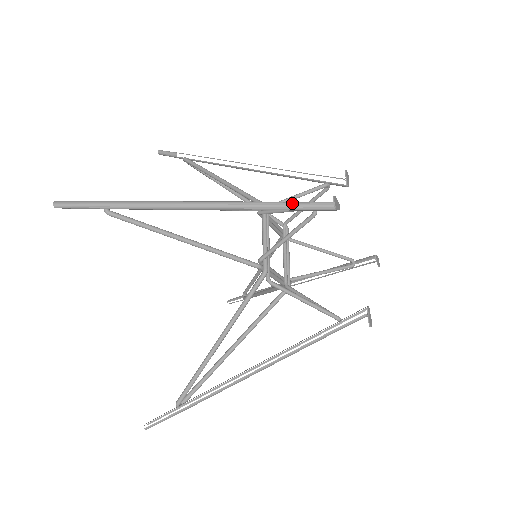
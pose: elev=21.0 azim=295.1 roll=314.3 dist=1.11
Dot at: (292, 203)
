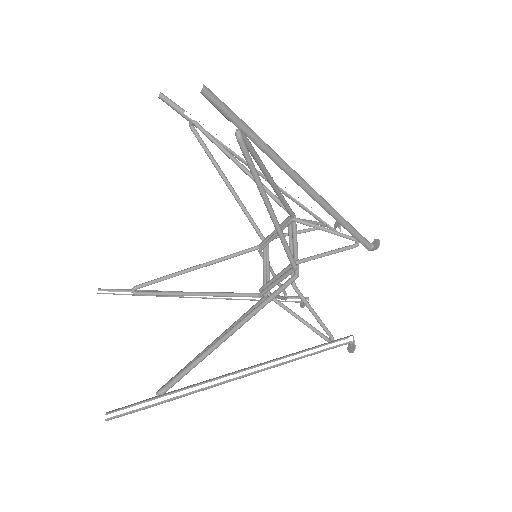
Dot at: occluded
